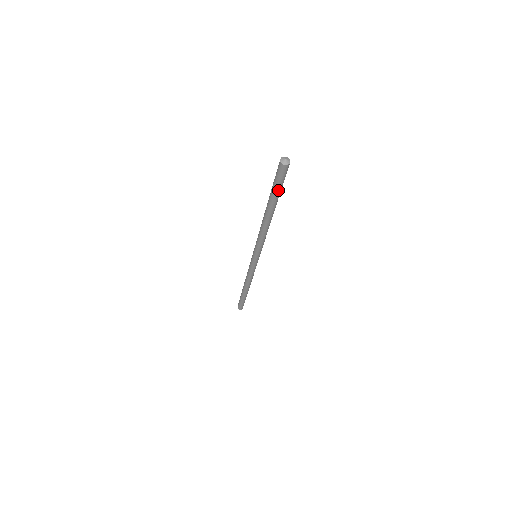
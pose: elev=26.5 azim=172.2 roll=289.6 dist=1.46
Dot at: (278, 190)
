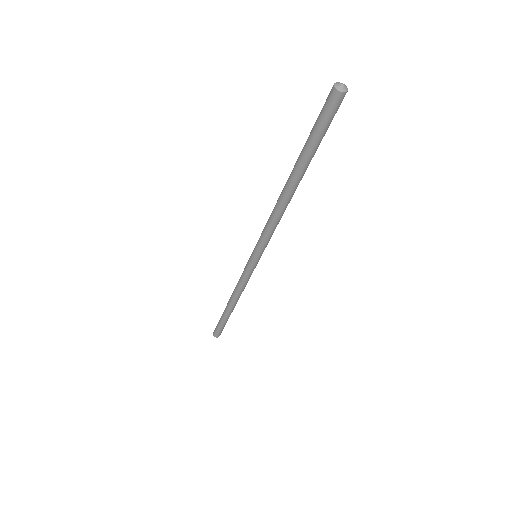
Dot at: (317, 140)
